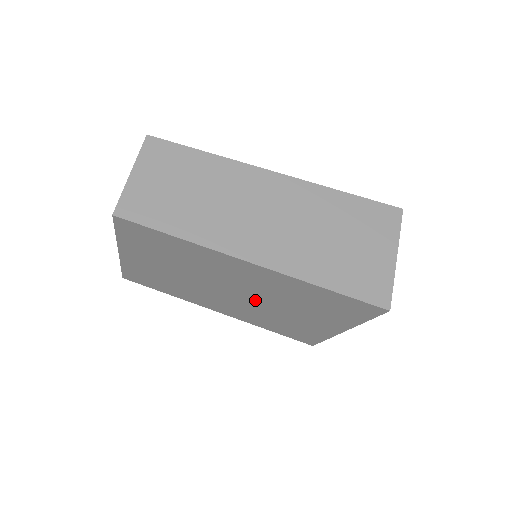
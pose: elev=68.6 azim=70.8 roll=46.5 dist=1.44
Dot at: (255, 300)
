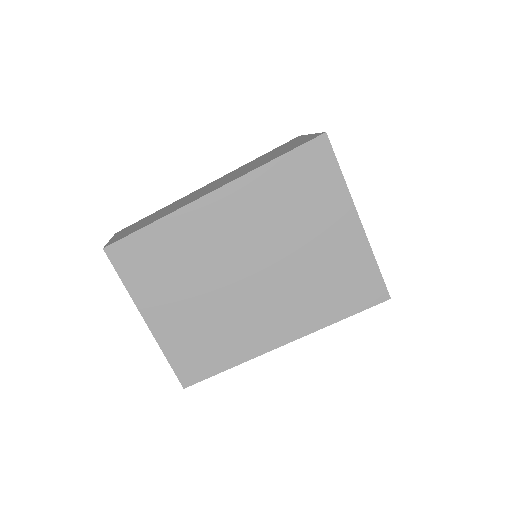
Dot at: (272, 261)
